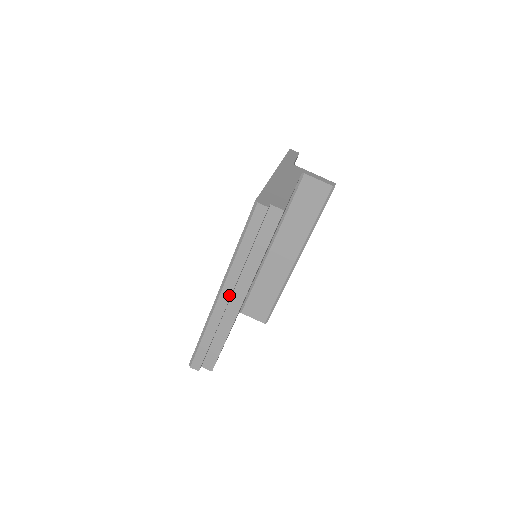
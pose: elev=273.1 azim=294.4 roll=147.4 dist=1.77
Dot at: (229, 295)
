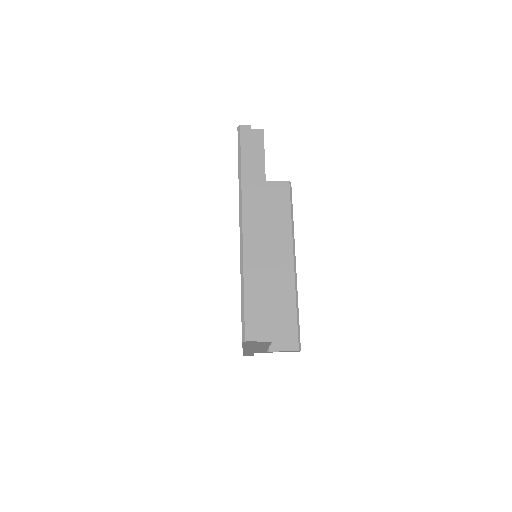
Dot at: (251, 221)
